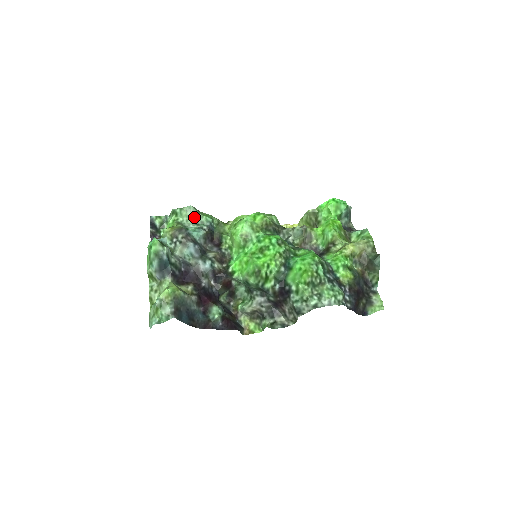
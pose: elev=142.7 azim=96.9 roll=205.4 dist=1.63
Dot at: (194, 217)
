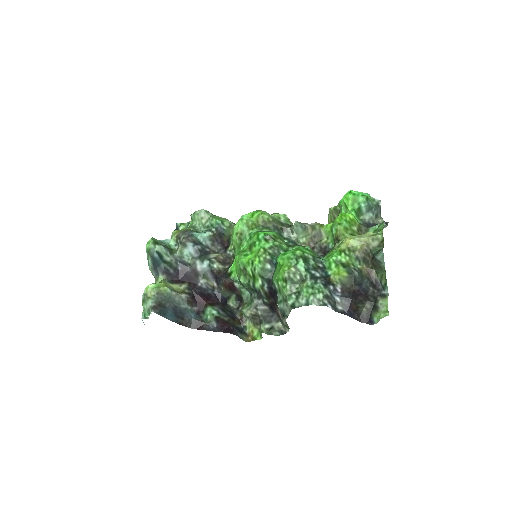
Dot at: (205, 220)
